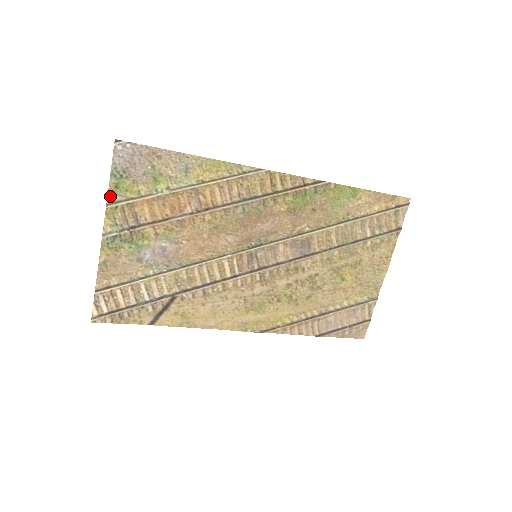
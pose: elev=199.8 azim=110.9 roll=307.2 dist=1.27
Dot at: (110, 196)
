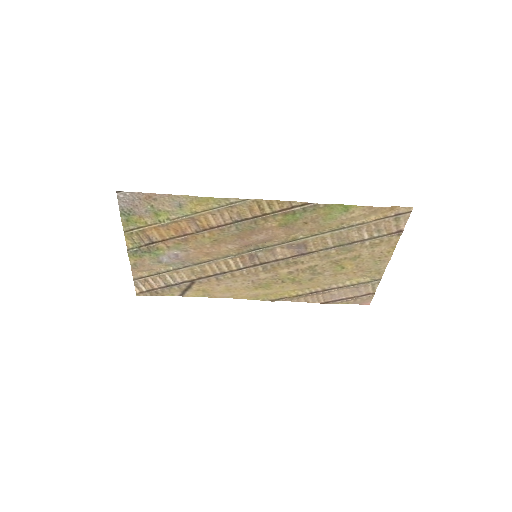
Dot at: (125, 226)
